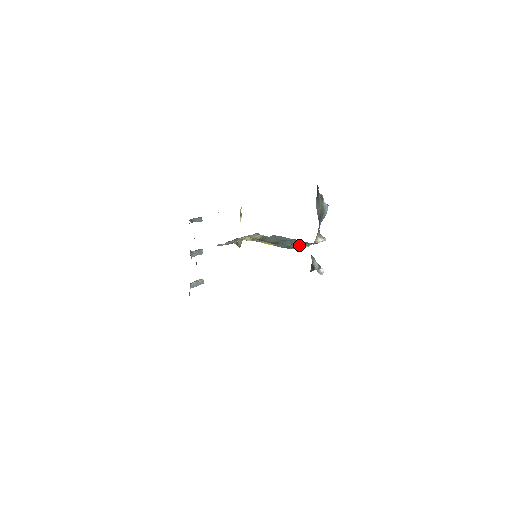
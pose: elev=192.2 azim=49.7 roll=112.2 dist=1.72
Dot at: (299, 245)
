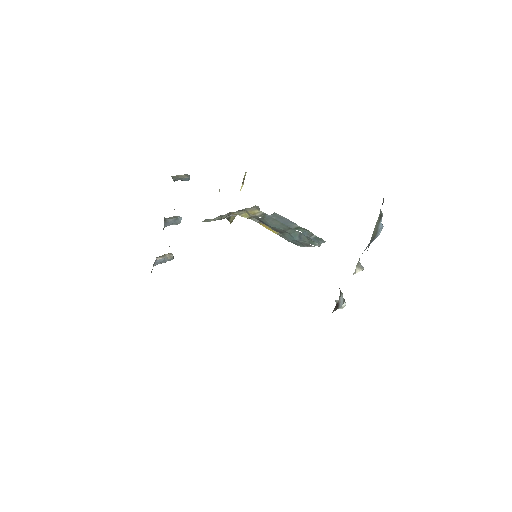
Dot at: (310, 242)
